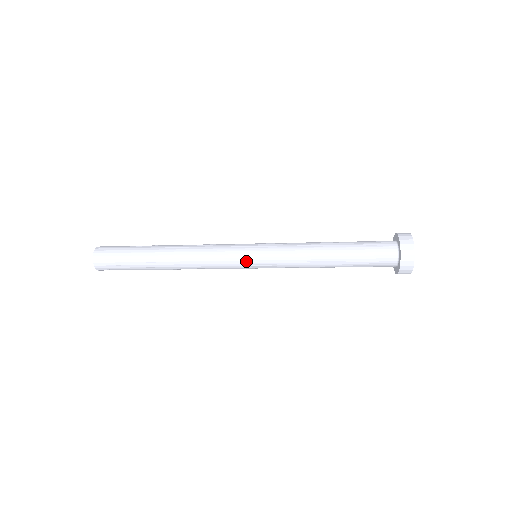
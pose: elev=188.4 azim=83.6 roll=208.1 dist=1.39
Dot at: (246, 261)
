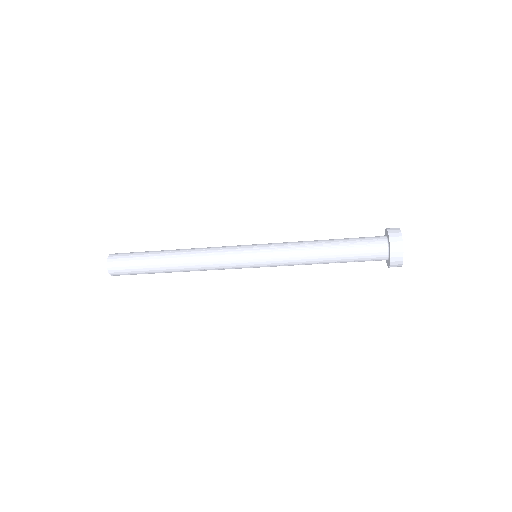
Dot at: (248, 267)
